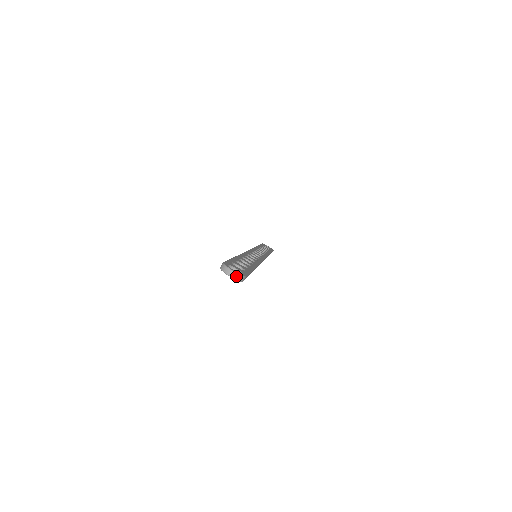
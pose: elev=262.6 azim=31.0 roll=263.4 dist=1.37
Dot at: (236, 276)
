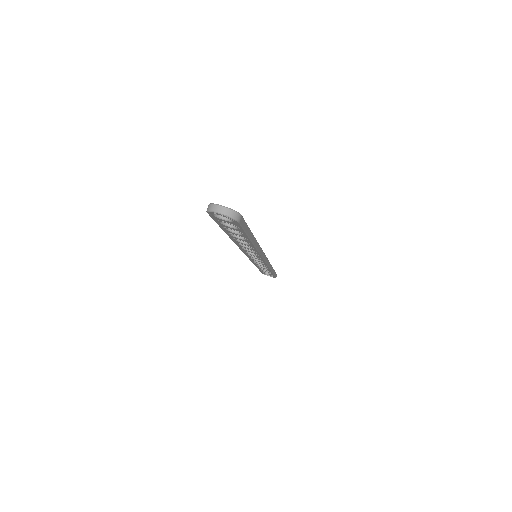
Dot at: (228, 212)
